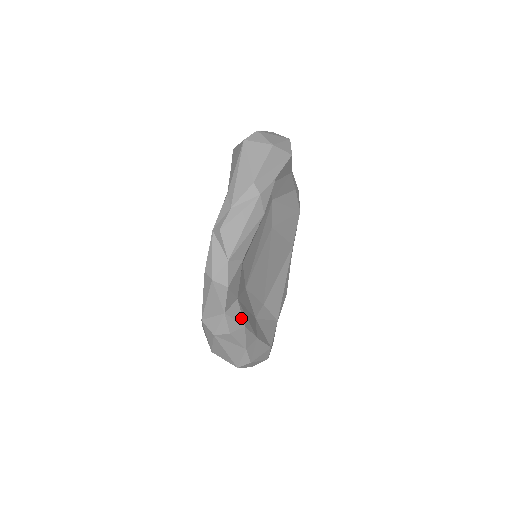
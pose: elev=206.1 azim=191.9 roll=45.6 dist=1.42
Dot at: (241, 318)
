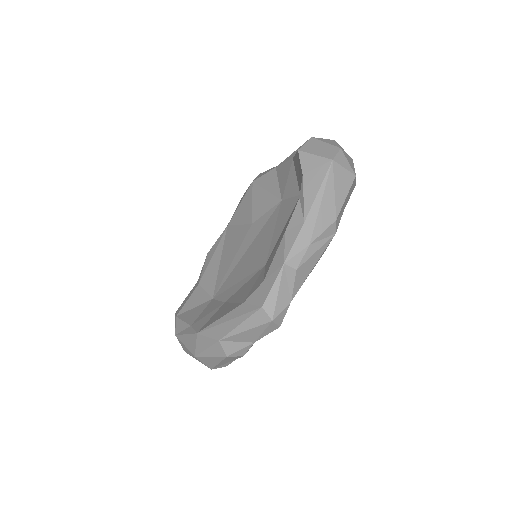
Dot at: occluded
